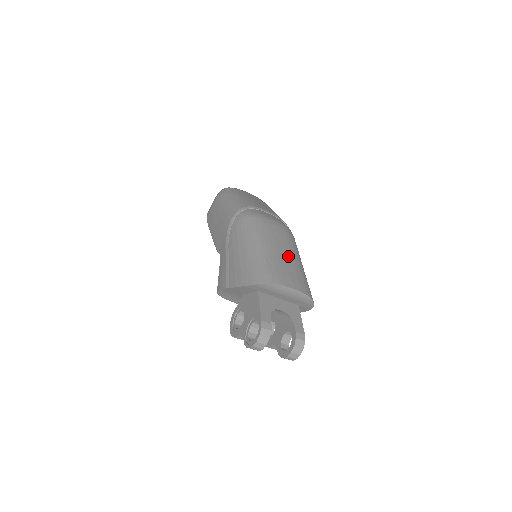
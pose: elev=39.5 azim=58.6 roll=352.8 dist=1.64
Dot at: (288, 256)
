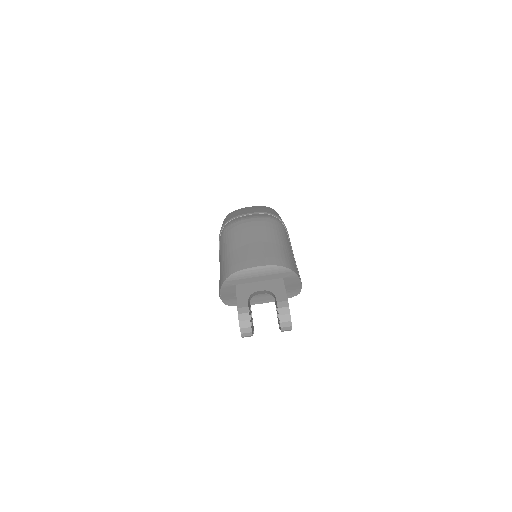
Dot at: (258, 241)
